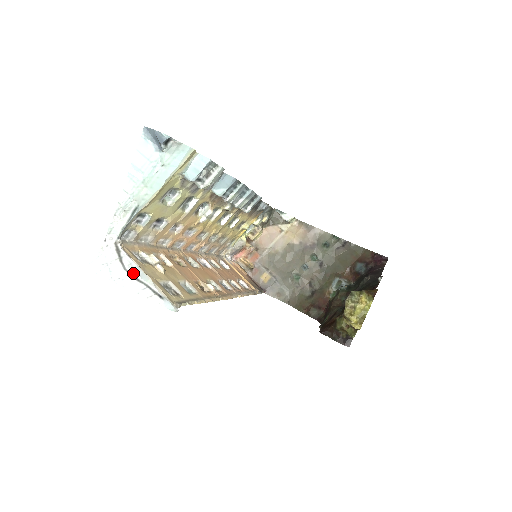
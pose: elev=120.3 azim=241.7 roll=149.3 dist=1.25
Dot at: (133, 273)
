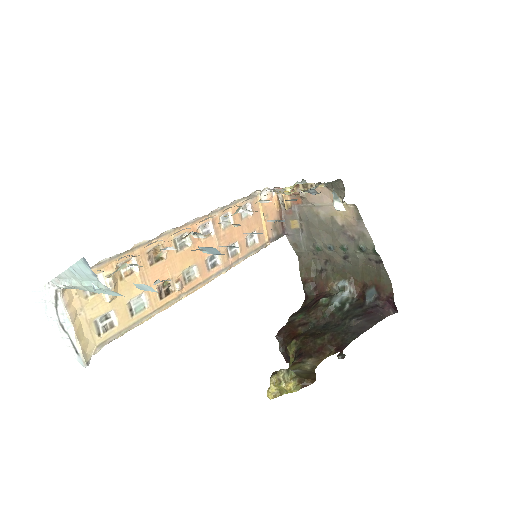
Dot at: (62, 322)
